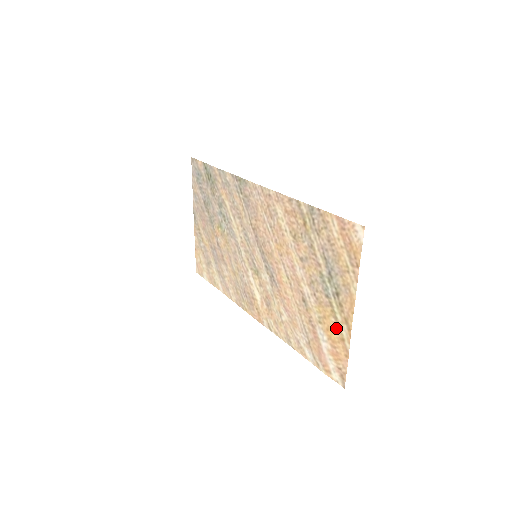
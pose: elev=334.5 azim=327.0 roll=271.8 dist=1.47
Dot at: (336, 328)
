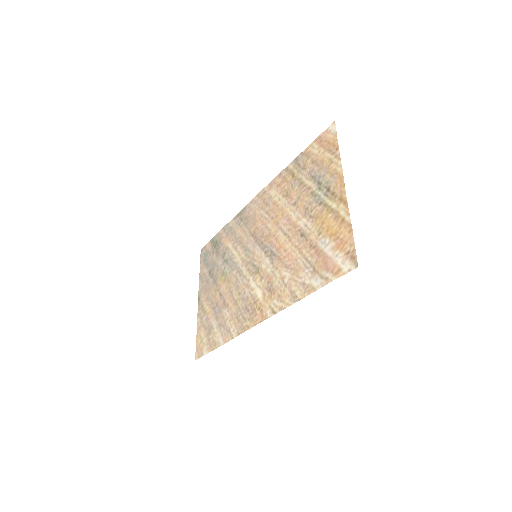
Dot at: (334, 219)
